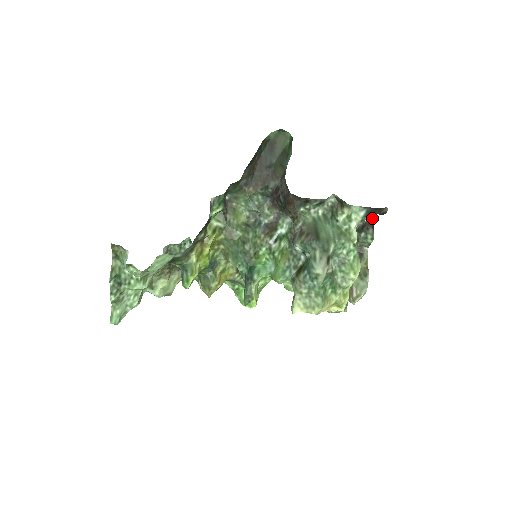
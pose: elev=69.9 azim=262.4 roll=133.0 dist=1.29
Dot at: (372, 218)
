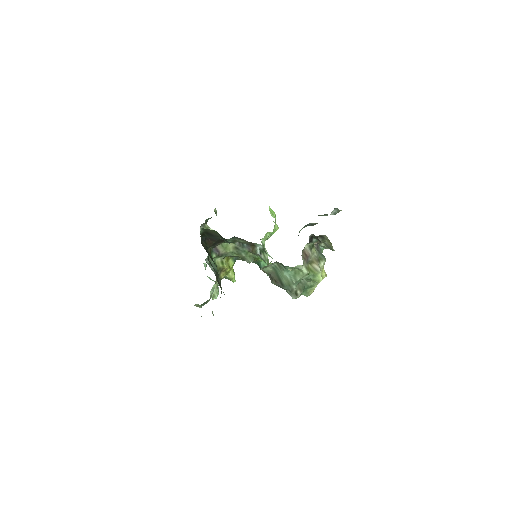
Dot at: (314, 235)
